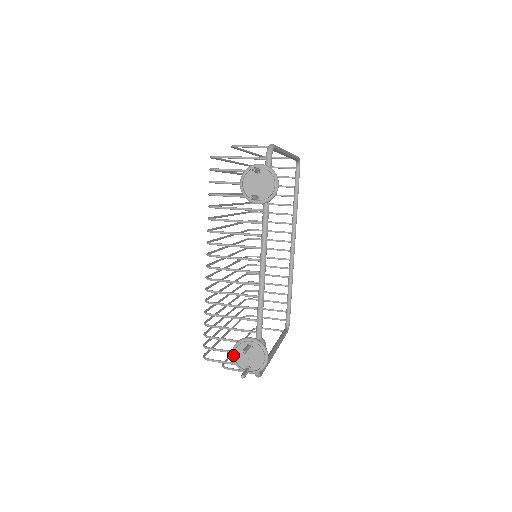
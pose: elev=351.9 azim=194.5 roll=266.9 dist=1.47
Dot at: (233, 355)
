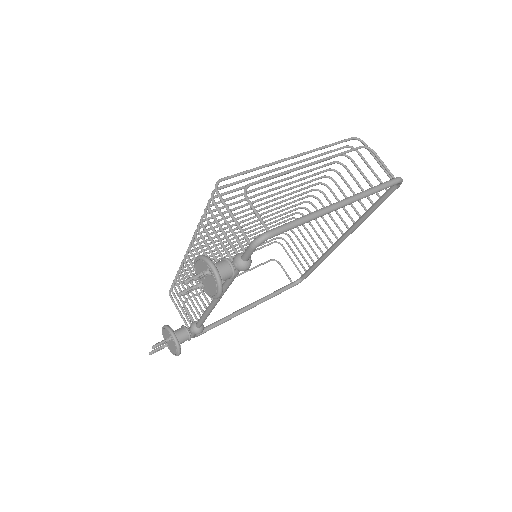
Dot at: (162, 329)
